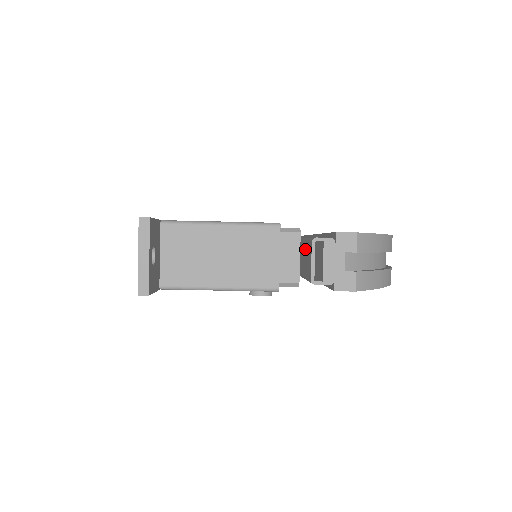
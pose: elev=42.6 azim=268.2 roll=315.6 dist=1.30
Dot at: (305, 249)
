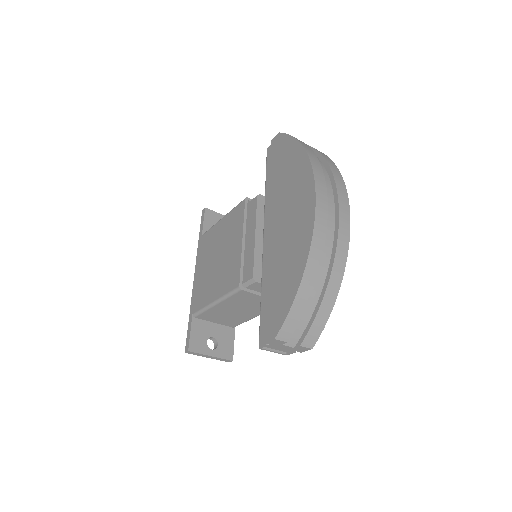
Dot at: occluded
